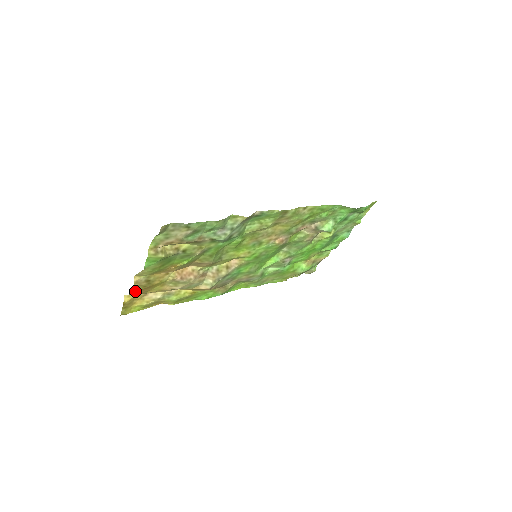
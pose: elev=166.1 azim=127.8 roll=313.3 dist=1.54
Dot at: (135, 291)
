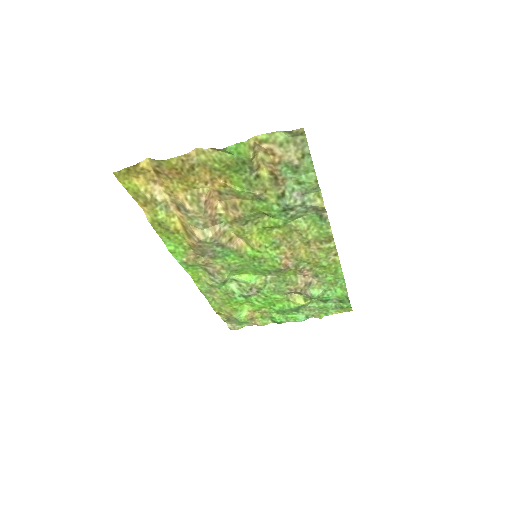
Dot at: (171, 163)
